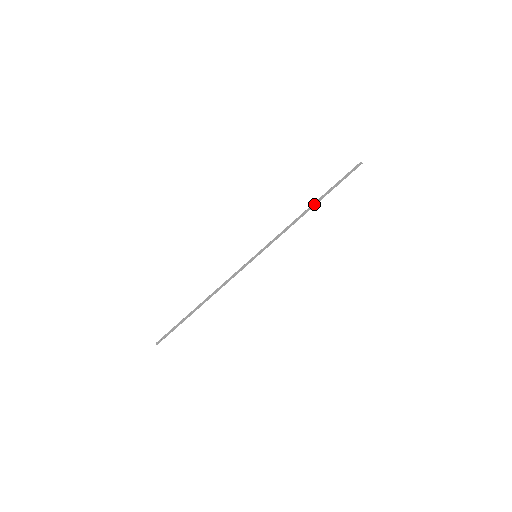
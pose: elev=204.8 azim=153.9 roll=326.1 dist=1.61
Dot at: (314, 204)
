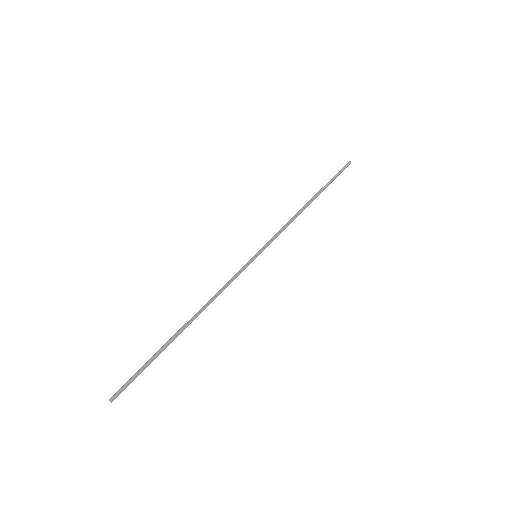
Dot at: (313, 198)
